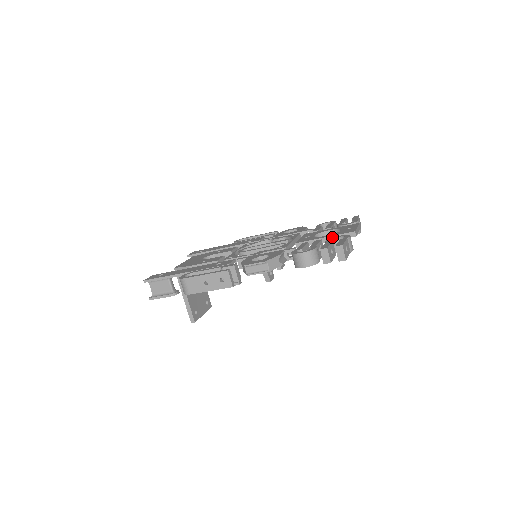
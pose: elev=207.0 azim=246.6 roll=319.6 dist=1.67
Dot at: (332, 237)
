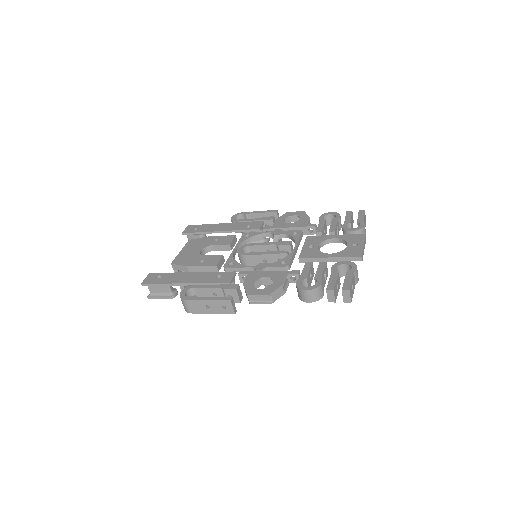
Dot at: (338, 262)
